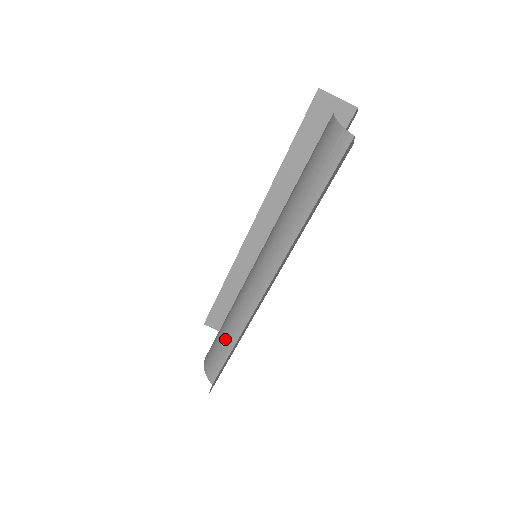
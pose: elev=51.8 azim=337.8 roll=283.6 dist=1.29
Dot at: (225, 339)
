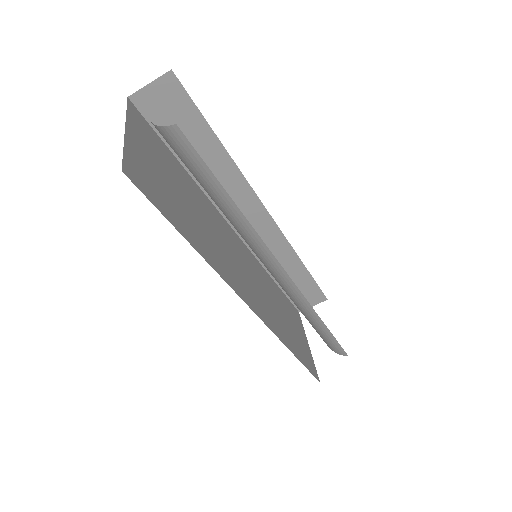
Dot at: (314, 325)
